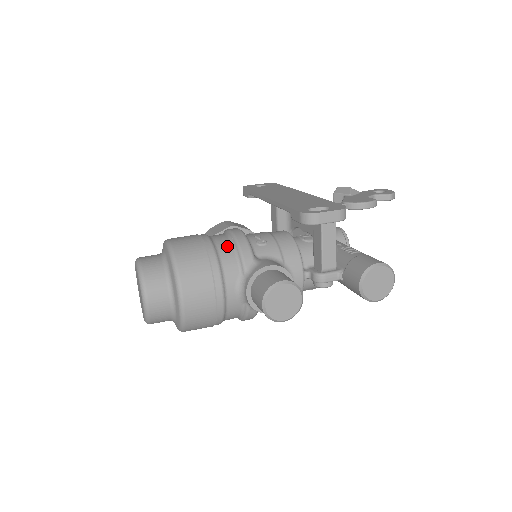
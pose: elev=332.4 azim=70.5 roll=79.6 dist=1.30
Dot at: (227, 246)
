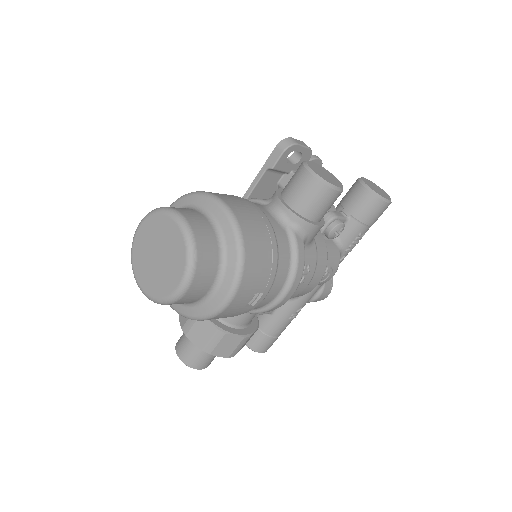
Dot at: occluded
